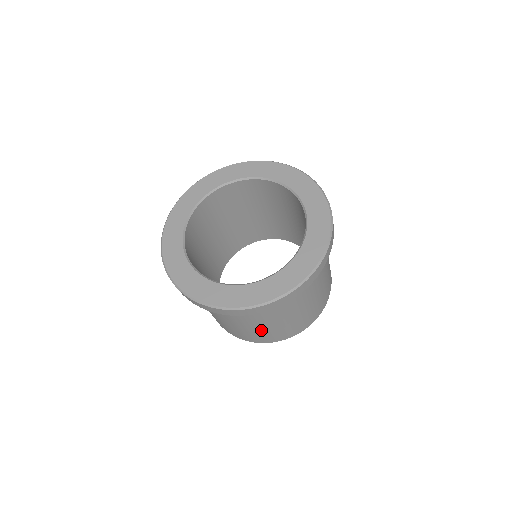
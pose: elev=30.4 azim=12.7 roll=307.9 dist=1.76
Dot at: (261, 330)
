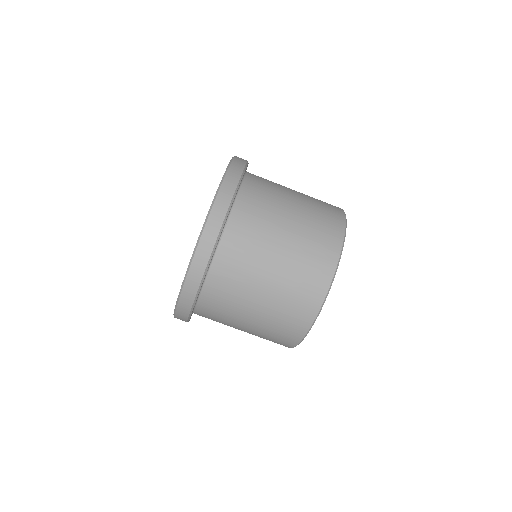
Dot at: (285, 276)
